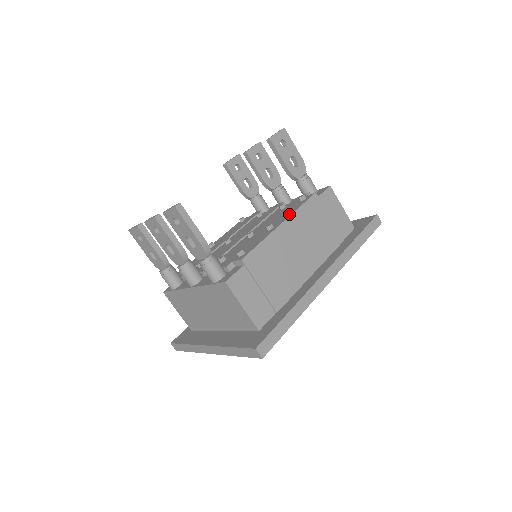
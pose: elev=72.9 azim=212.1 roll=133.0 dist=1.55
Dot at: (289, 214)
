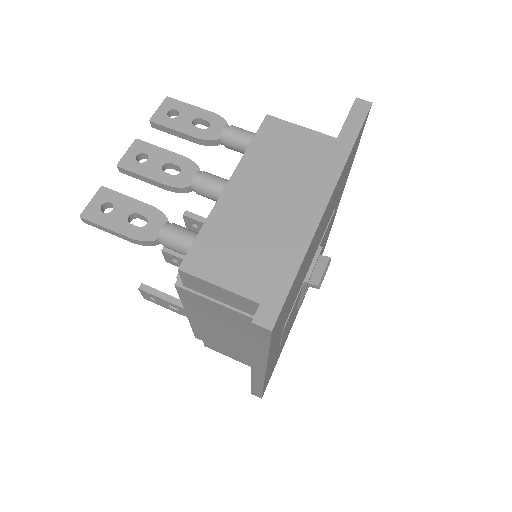
Dot at: occluded
